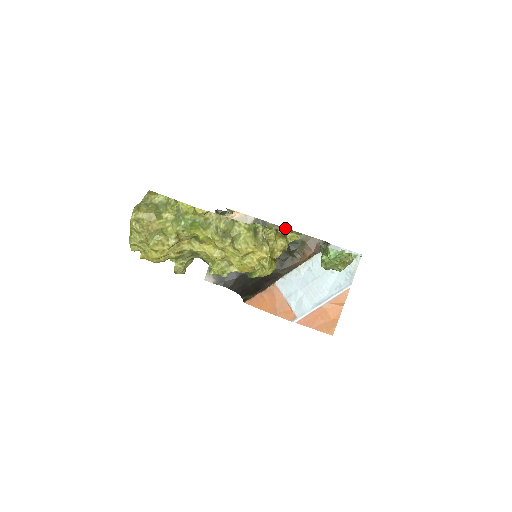
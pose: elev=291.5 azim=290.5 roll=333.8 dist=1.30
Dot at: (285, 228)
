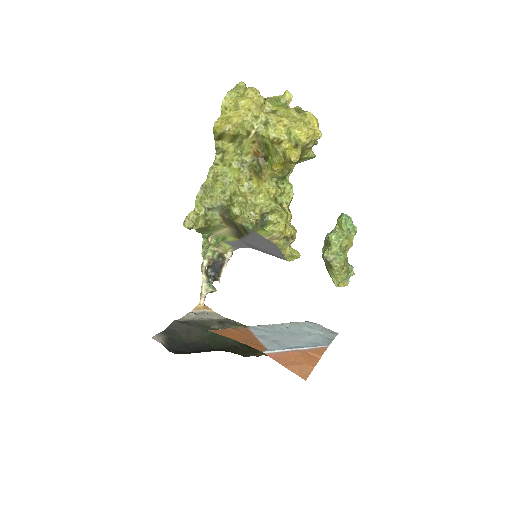
Dot at: occluded
